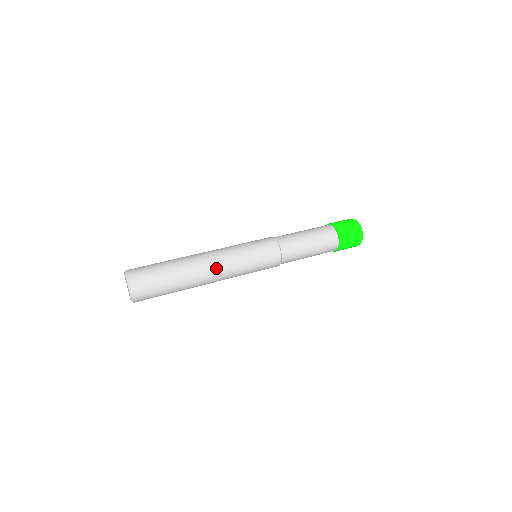
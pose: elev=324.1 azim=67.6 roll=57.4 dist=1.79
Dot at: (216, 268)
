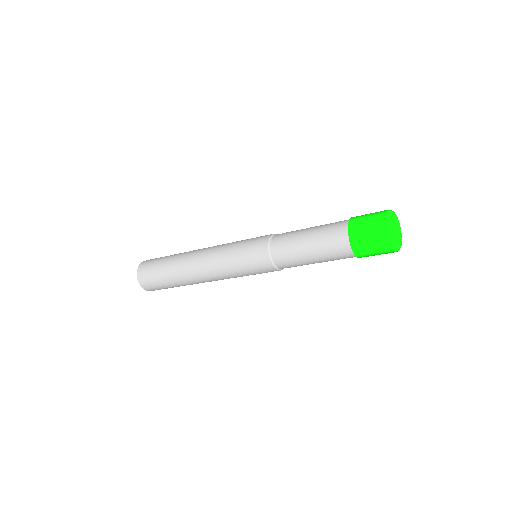
Dot at: (202, 262)
